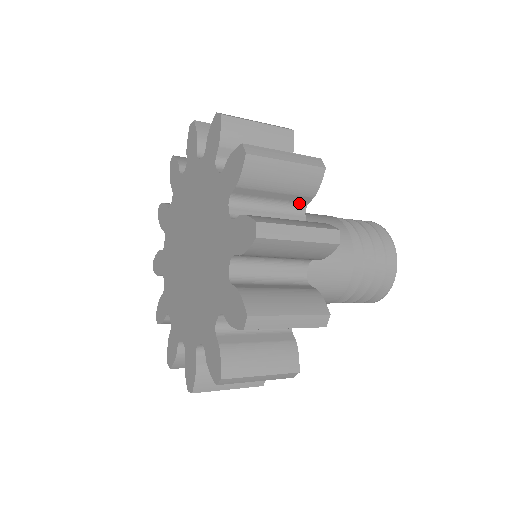
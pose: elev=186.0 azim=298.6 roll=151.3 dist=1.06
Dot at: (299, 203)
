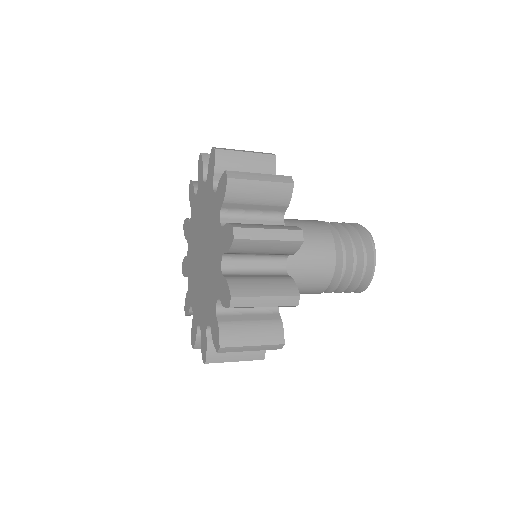
Dot at: occluded
